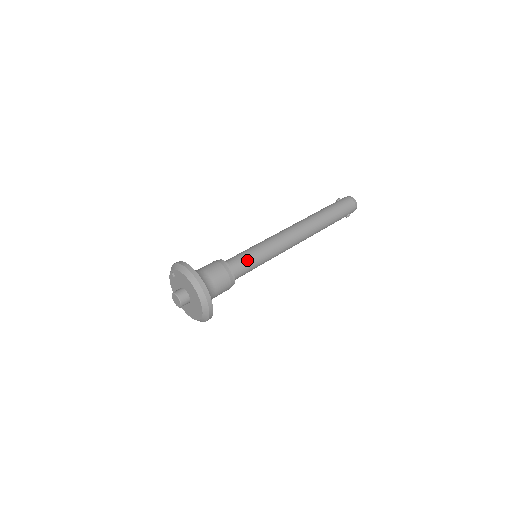
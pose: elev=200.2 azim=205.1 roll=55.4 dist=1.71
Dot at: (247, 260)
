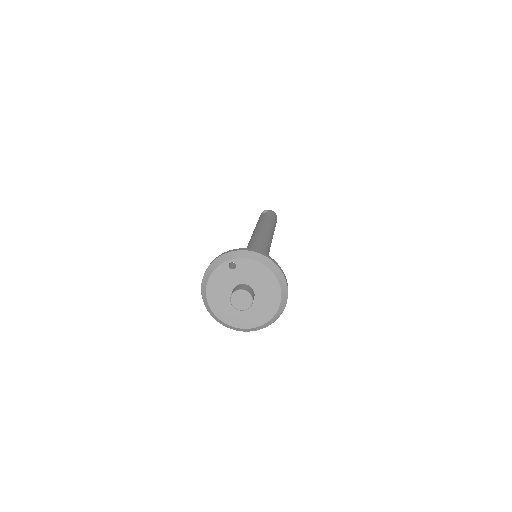
Dot at: occluded
